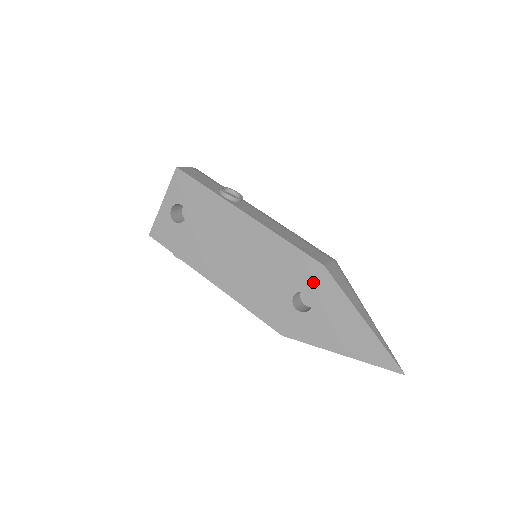
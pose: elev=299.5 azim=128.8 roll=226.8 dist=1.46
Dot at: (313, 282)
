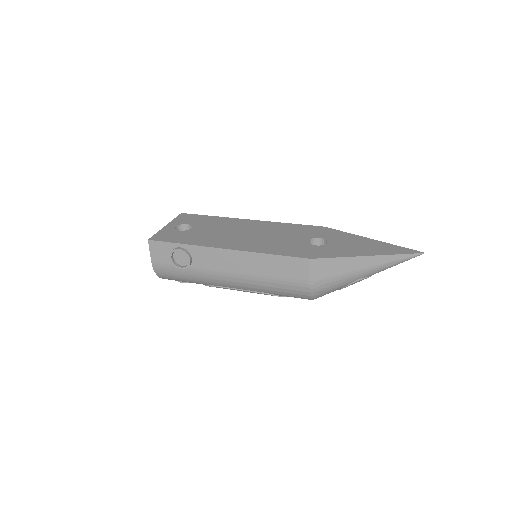
Dot at: (321, 233)
